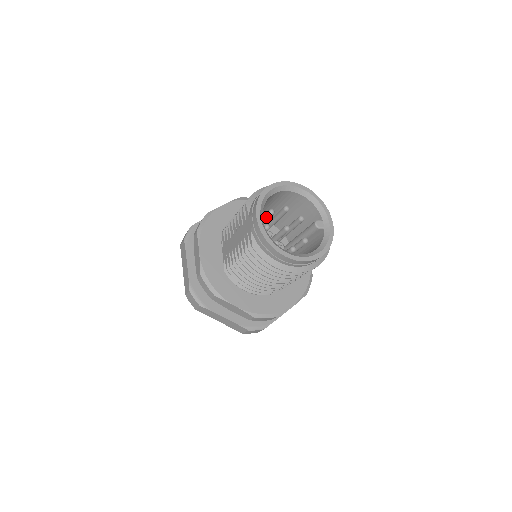
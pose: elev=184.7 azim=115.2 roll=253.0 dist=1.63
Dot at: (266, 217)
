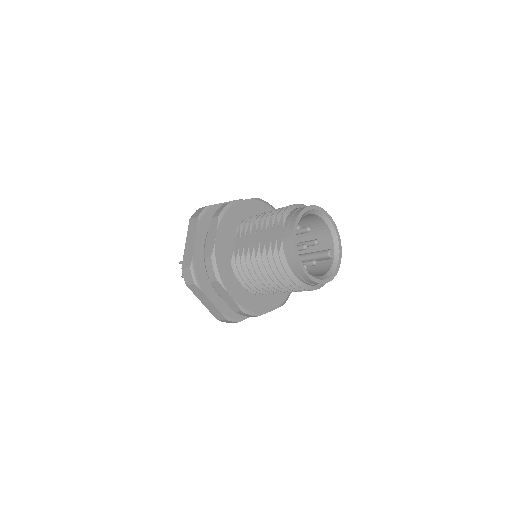
Dot at: occluded
